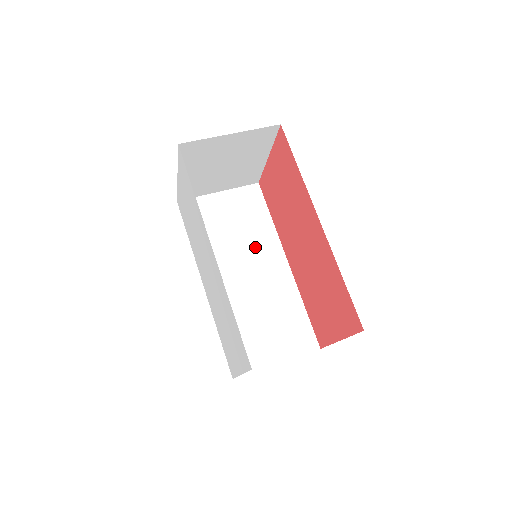
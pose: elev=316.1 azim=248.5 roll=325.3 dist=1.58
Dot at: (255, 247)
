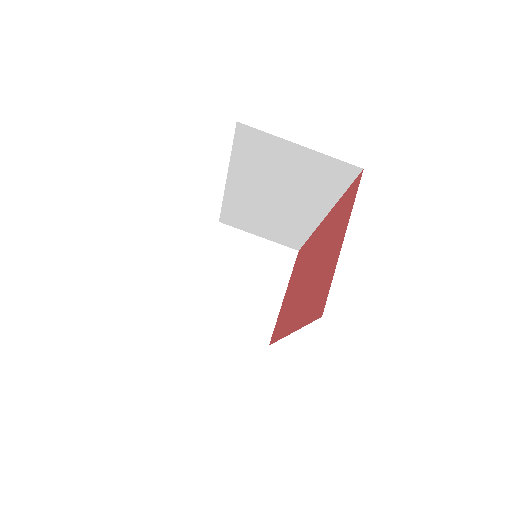
Dot at: (300, 197)
